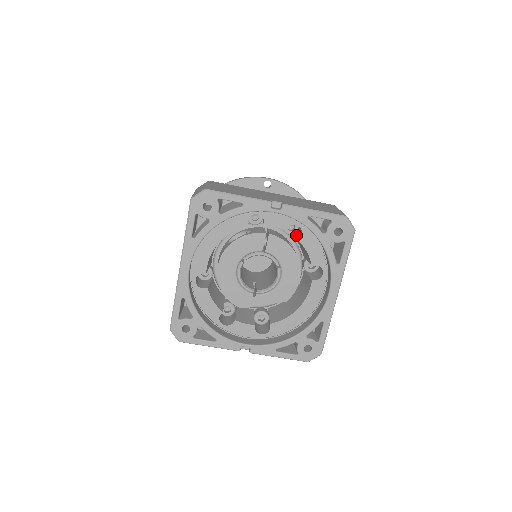
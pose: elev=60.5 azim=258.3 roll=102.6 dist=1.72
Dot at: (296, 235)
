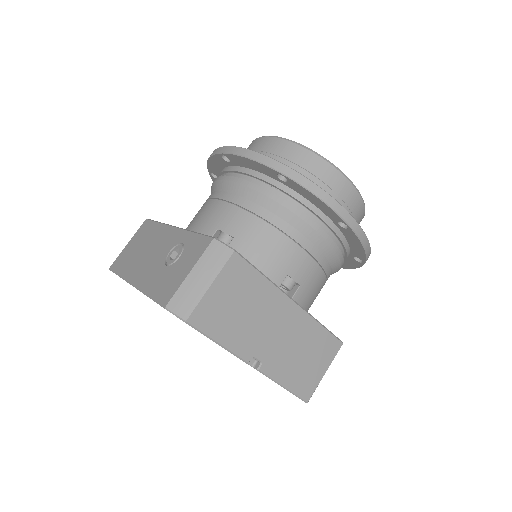
Dot at: occluded
